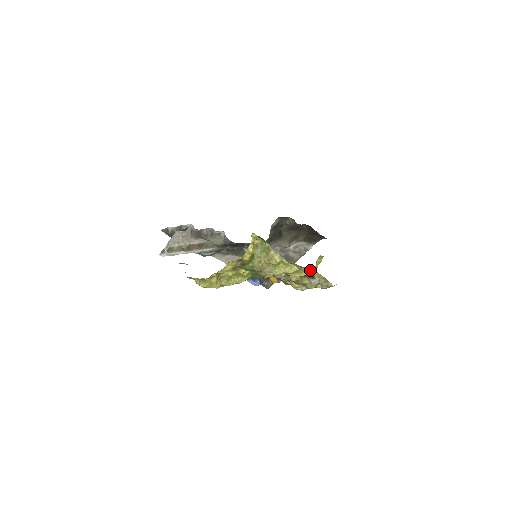
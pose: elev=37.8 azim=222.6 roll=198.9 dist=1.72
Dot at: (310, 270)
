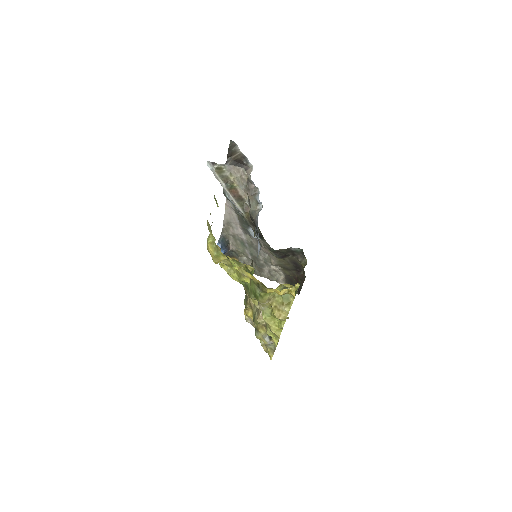
Dot at: occluded
